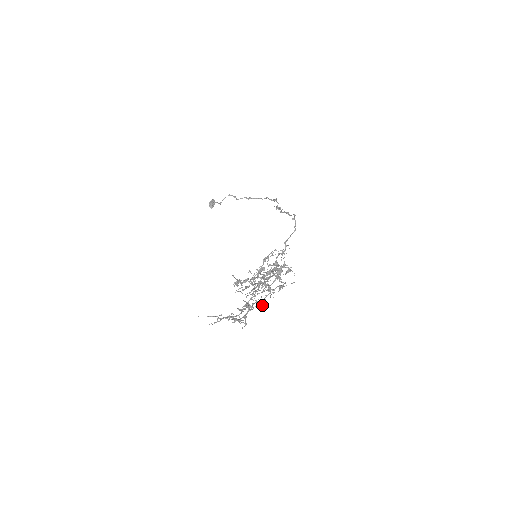
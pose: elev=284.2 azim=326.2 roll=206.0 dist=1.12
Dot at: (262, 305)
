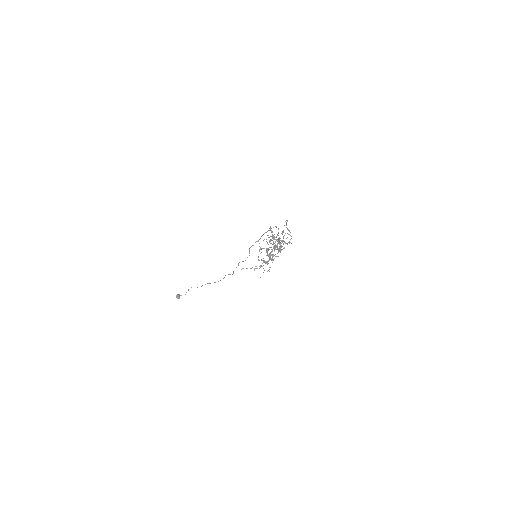
Dot at: occluded
